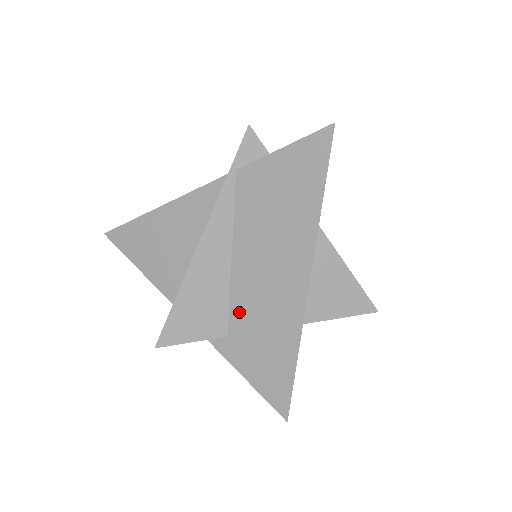
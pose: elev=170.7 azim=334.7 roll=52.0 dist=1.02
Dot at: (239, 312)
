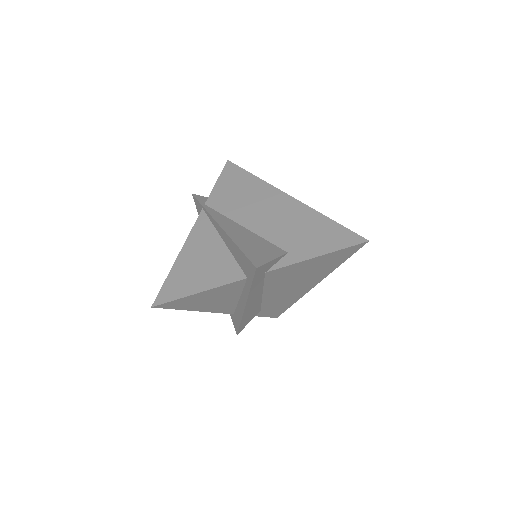
Dot at: (278, 238)
